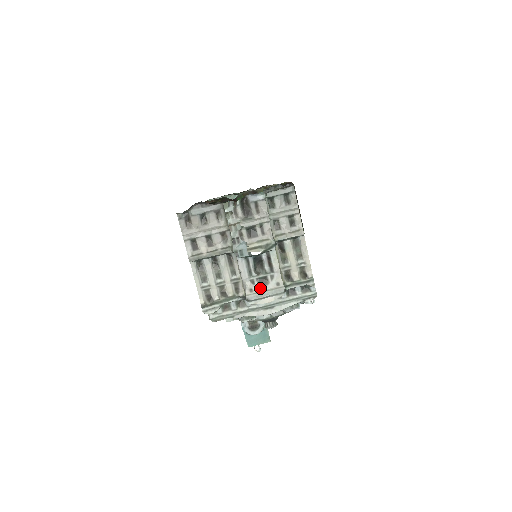
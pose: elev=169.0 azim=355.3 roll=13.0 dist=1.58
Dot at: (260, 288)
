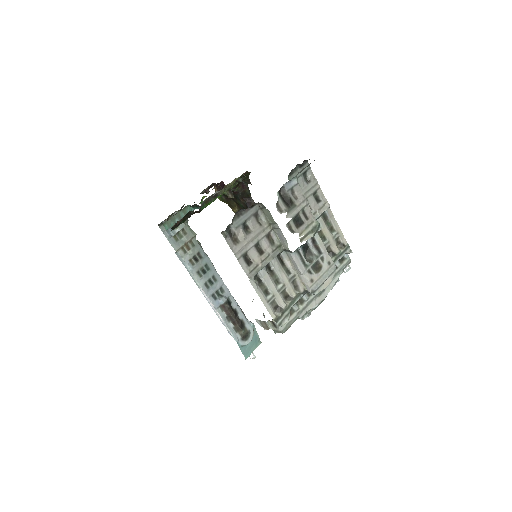
Dot at: (317, 275)
